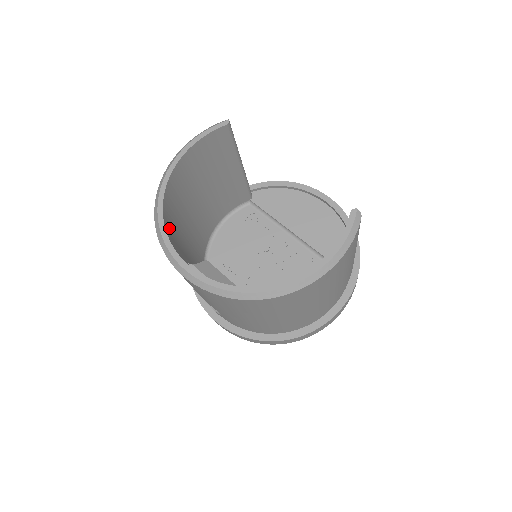
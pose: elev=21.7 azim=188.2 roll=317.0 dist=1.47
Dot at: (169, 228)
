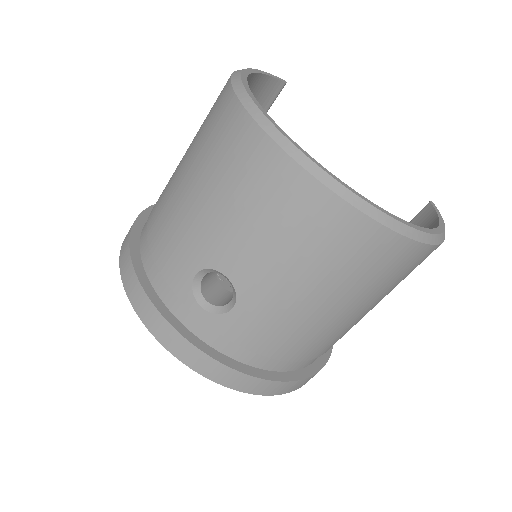
Dot at: occluded
